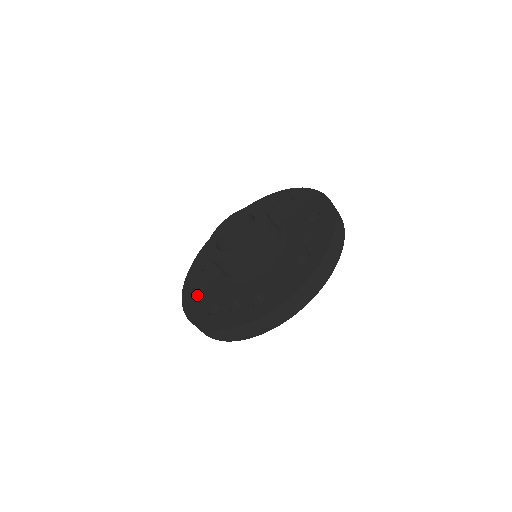
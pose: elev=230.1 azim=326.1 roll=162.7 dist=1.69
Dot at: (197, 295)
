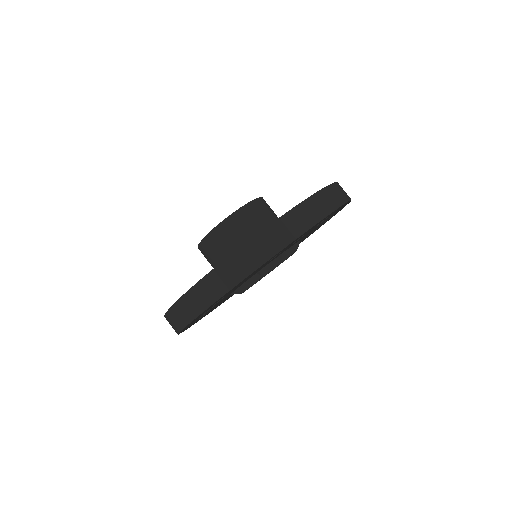
Dot at: occluded
